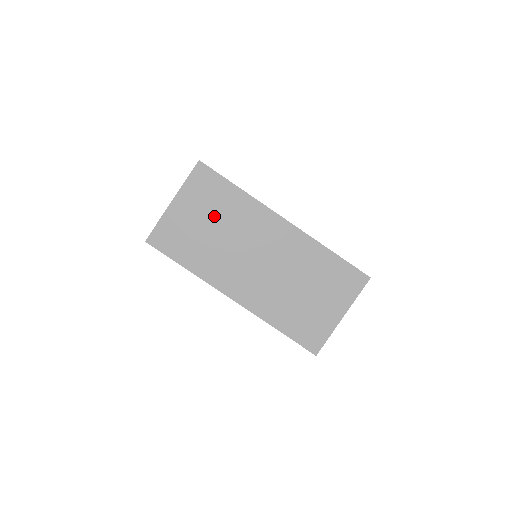
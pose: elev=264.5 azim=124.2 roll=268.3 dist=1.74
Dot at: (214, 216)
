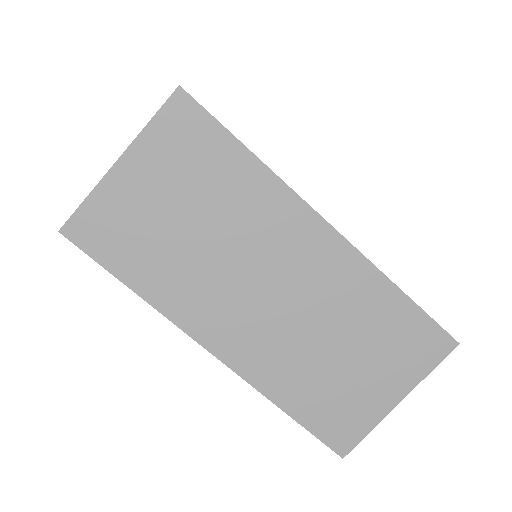
Dot at: (196, 200)
